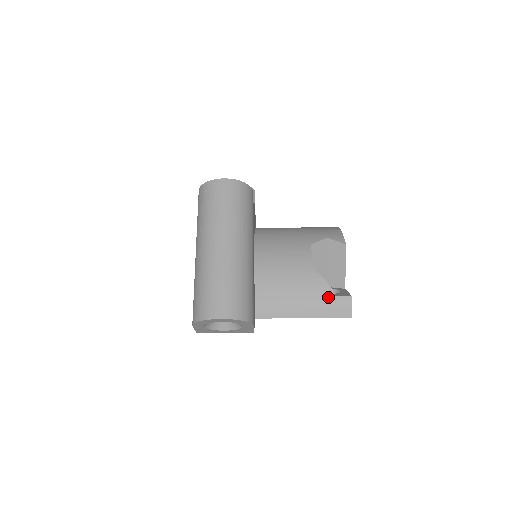
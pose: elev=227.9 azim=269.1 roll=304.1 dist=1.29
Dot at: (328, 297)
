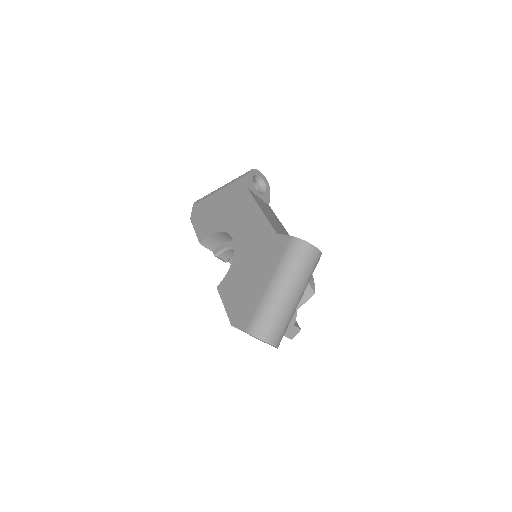
Dot at: (291, 324)
